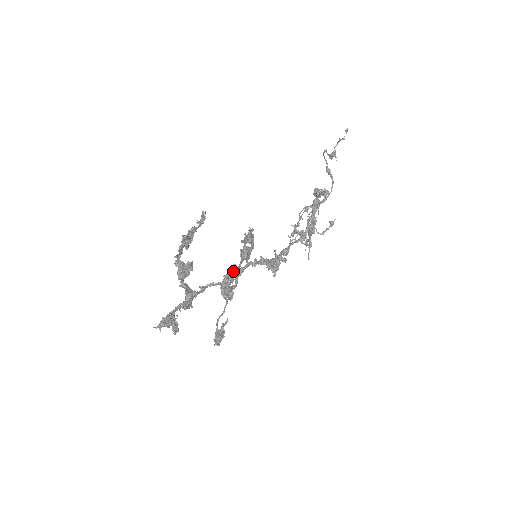
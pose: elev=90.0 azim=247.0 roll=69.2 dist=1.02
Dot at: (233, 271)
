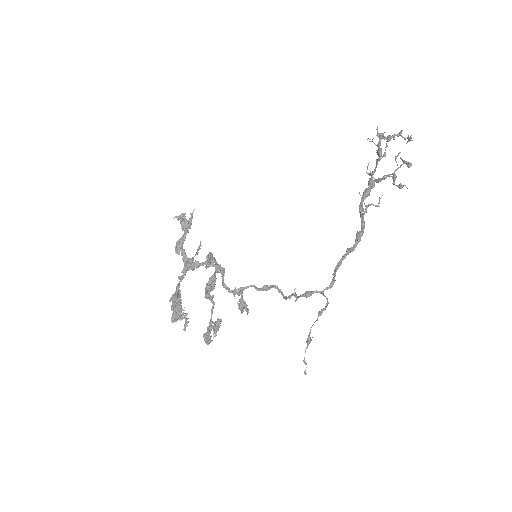
Dot at: (211, 301)
